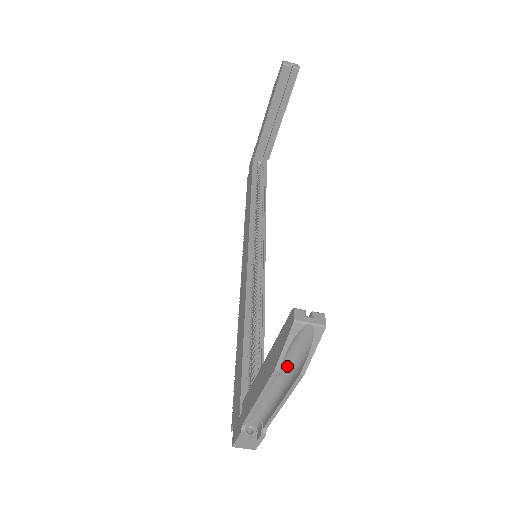
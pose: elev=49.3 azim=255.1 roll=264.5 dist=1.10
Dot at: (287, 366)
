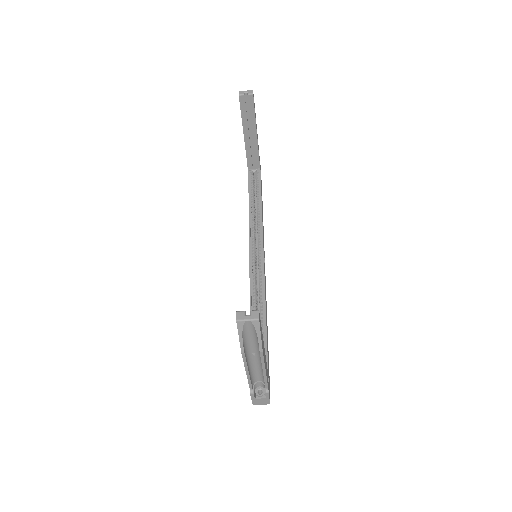
Dot at: (254, 347)
